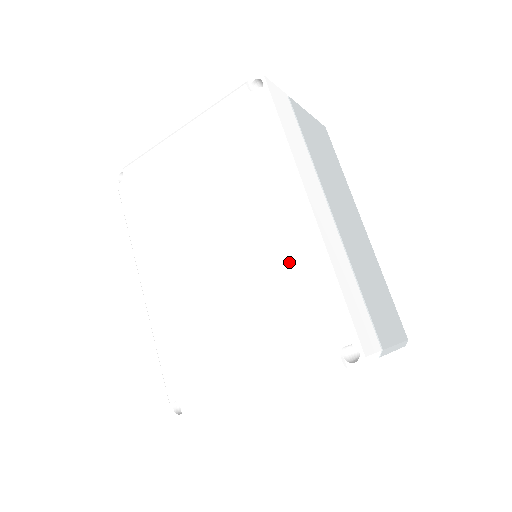
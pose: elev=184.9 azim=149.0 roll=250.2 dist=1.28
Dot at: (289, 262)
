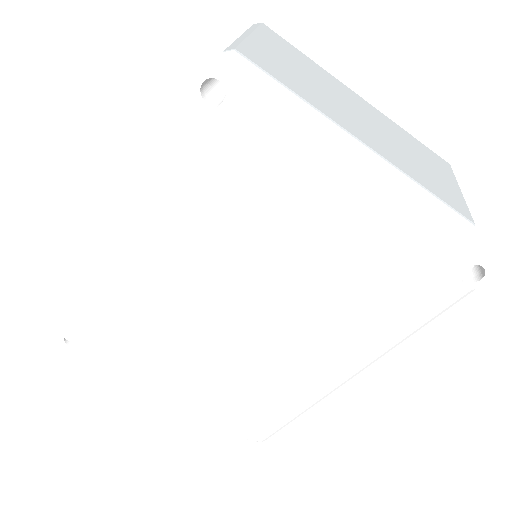
Dot at: (285, 389)
